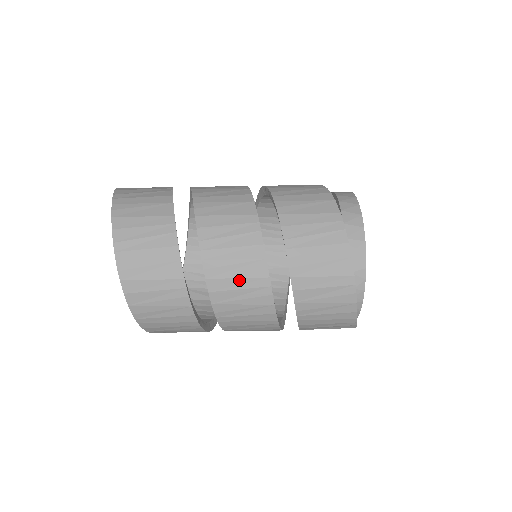
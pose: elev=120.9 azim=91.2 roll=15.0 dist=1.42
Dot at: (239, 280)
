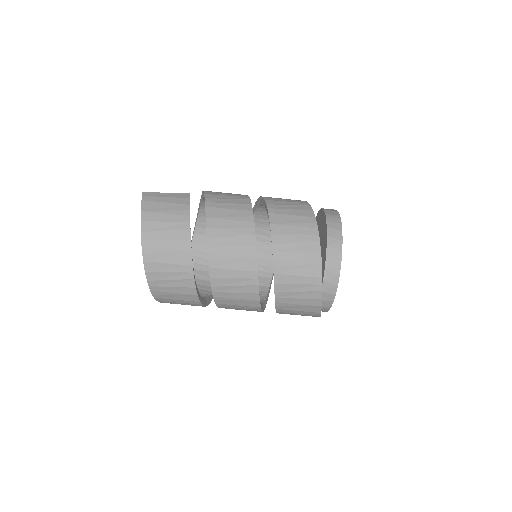
Dot at: (239, 306)
